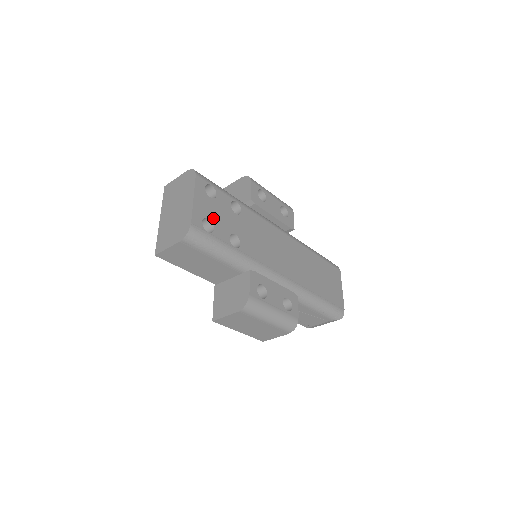
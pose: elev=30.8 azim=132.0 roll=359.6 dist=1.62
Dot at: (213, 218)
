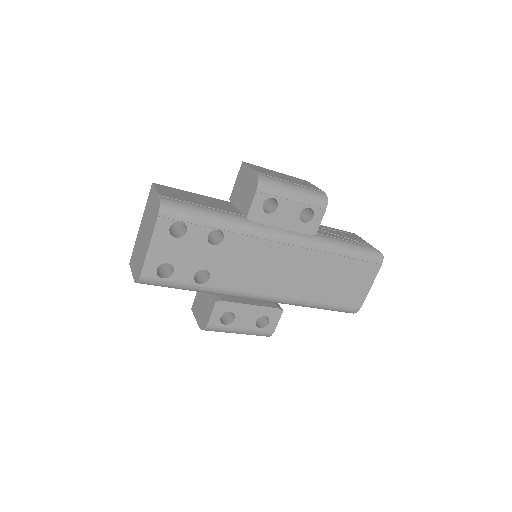
Dot at: (174, 261)
